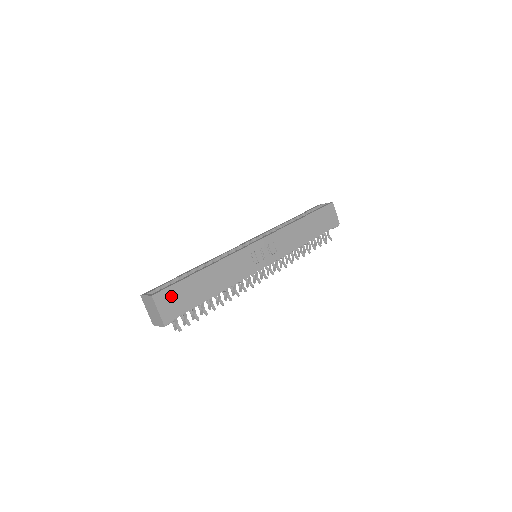
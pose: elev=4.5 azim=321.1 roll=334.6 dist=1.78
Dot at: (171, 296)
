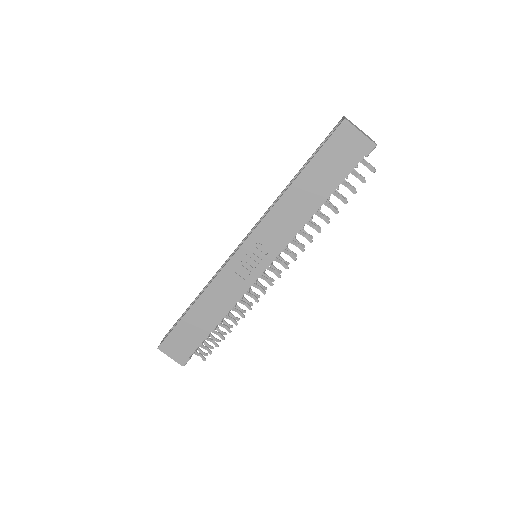
Dot at: (174, 342)
